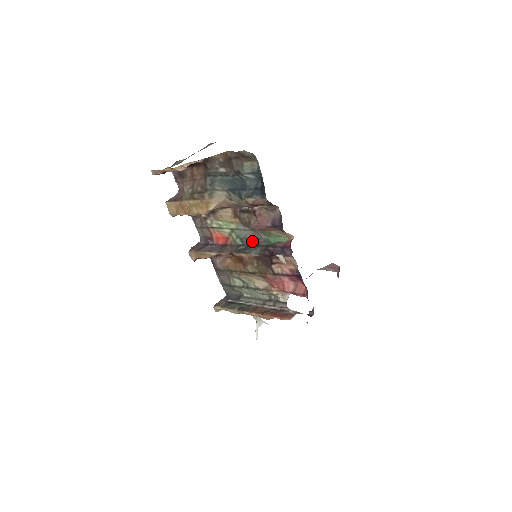
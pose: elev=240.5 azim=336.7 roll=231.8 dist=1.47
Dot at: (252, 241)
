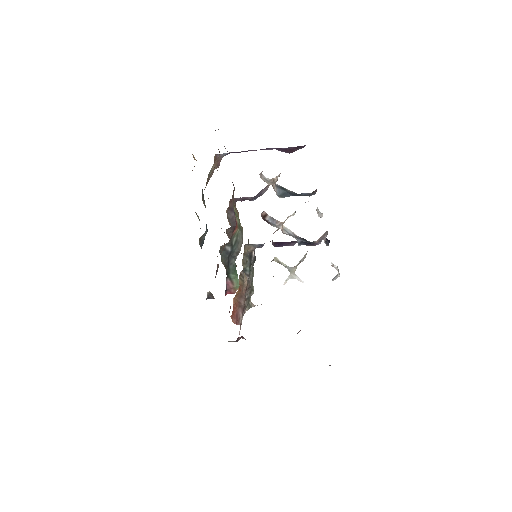
Dot at: (233, 253)
